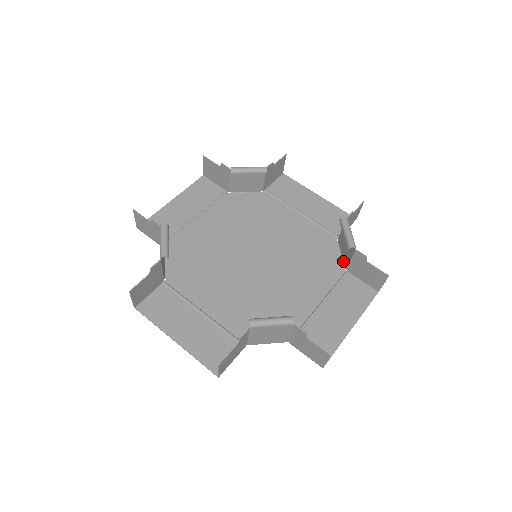
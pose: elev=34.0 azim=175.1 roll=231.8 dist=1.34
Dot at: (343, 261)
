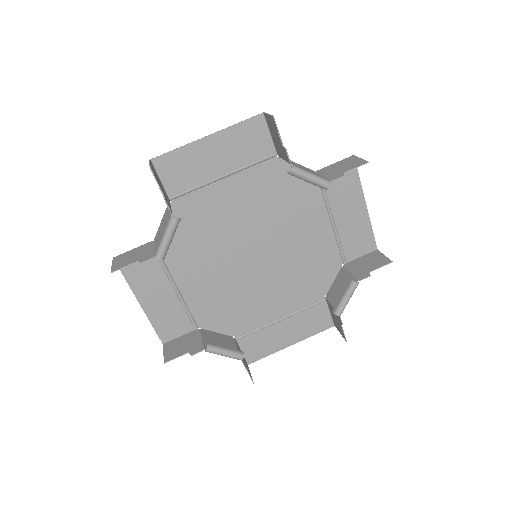
Dot at: (330, 288)
